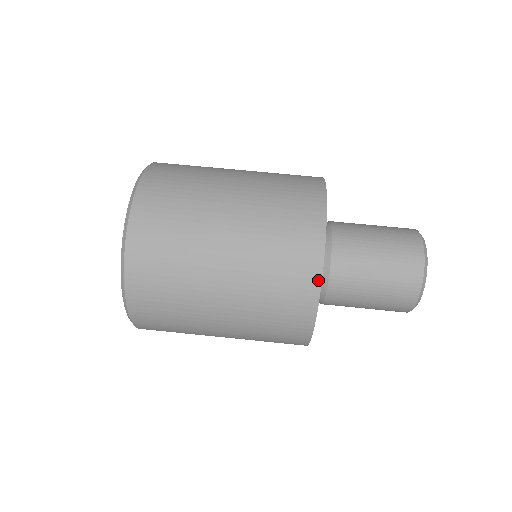
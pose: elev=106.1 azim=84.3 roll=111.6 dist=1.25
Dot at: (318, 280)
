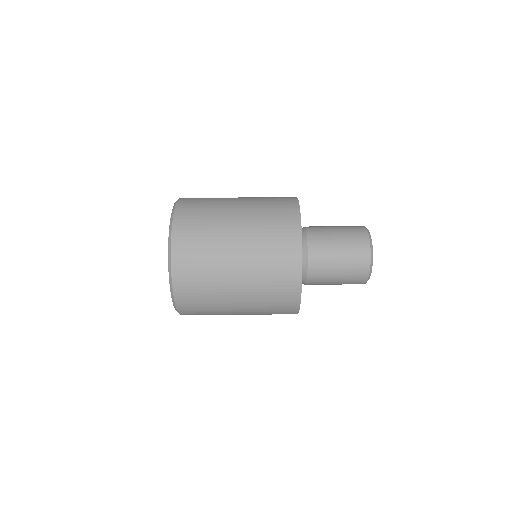
Dot at: (297, 311)
